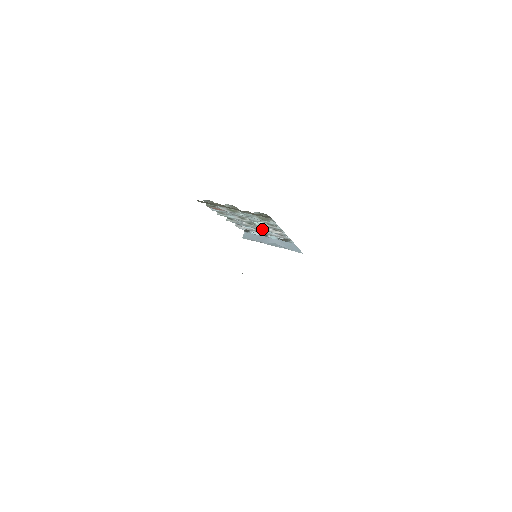
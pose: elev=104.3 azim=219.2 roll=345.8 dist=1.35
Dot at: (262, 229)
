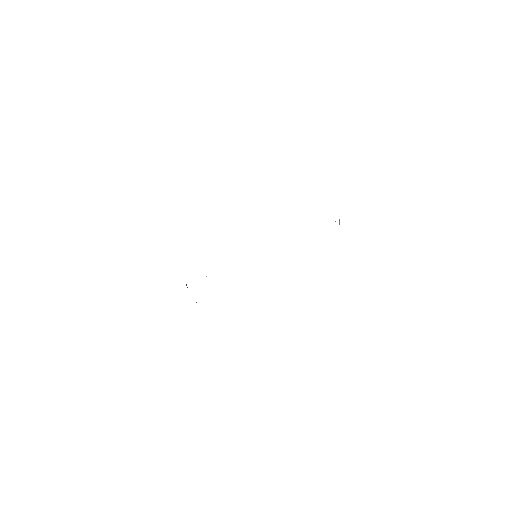
Dot at: occluded
